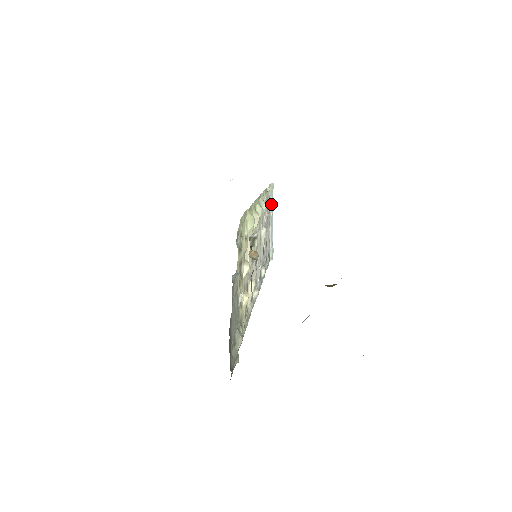
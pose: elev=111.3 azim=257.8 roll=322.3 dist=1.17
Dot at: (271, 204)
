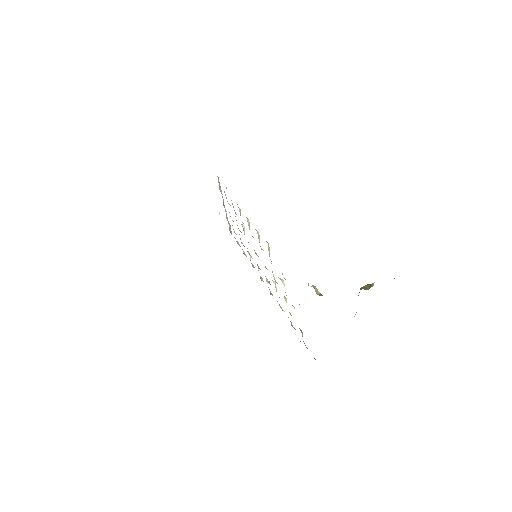
Dot at: (221, 192)
